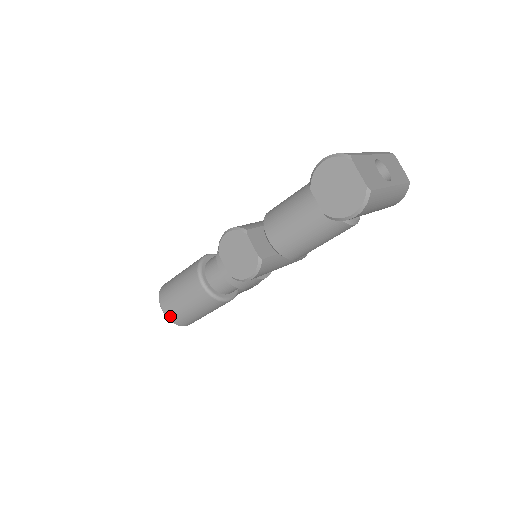
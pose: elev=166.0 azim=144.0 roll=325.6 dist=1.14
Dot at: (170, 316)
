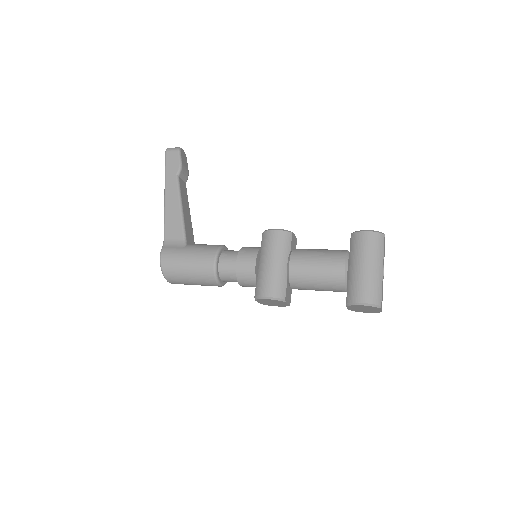
Dot at: occluded
